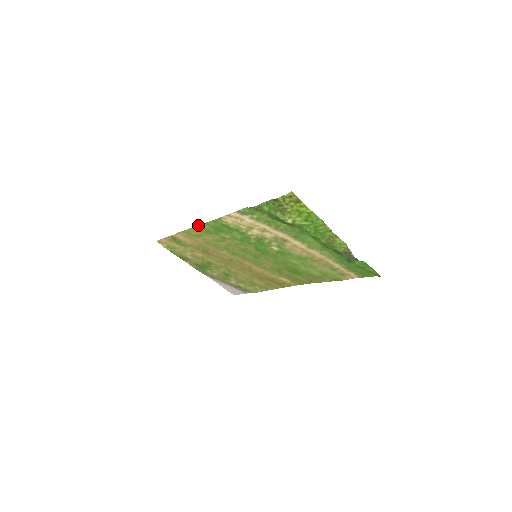
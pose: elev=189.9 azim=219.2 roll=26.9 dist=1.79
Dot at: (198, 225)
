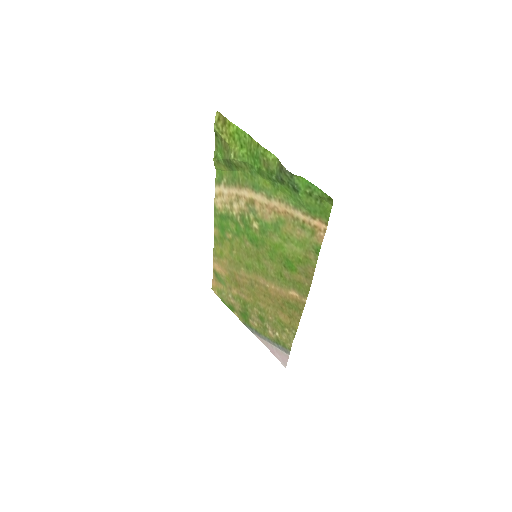
Dot at: (214, 233)
